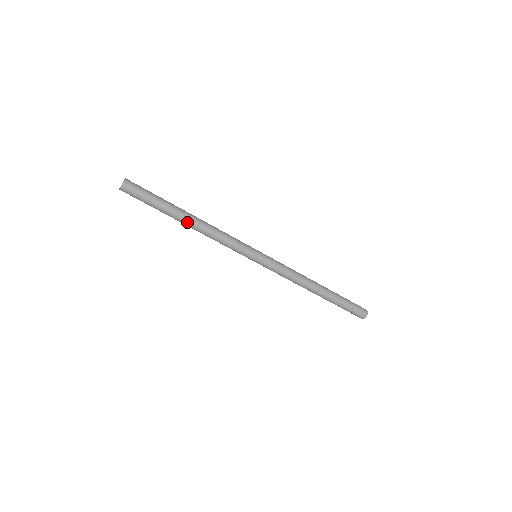
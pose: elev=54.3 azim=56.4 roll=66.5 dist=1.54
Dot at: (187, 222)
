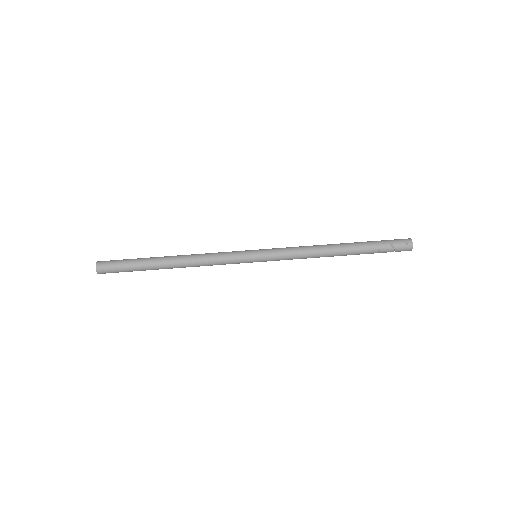
Dot at: (170, 263)
